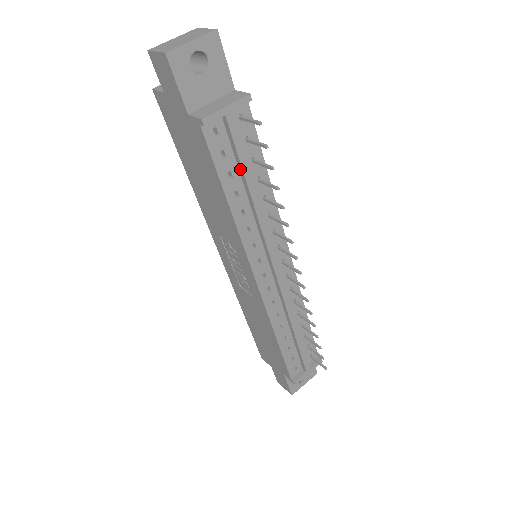
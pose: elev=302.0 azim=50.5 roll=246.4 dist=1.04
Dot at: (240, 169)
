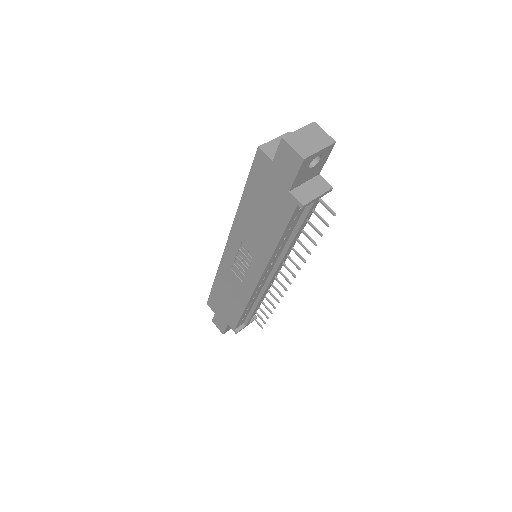
Dot at: (298, 226)
